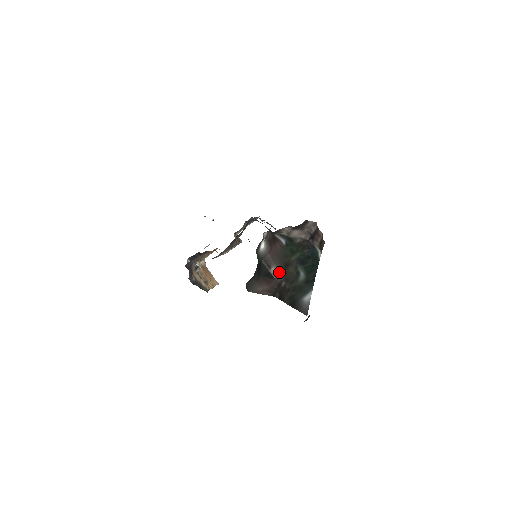
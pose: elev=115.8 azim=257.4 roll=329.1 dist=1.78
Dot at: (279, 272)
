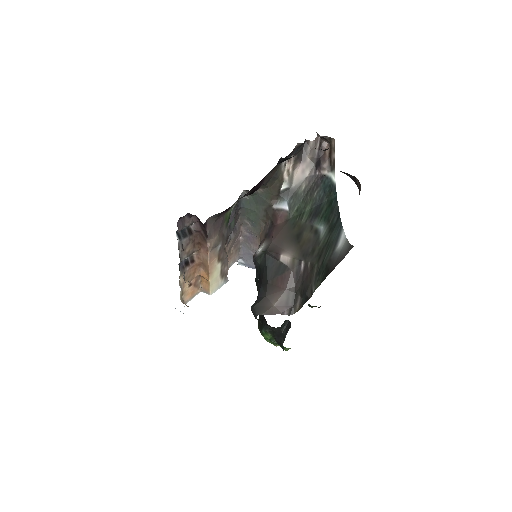
Dot at: (292, 254)
